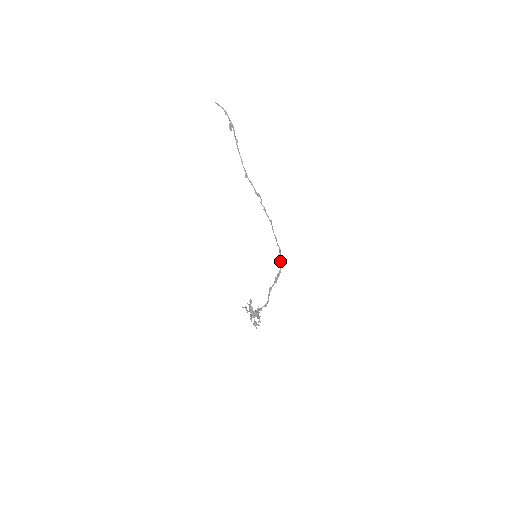
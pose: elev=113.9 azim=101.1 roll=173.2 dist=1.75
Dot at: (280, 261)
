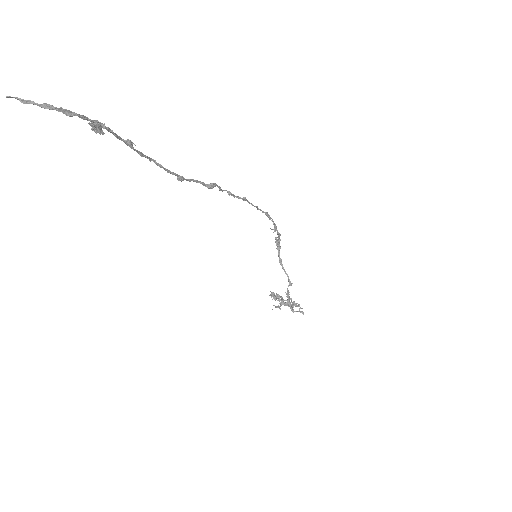
Dot at: (274, 226)
